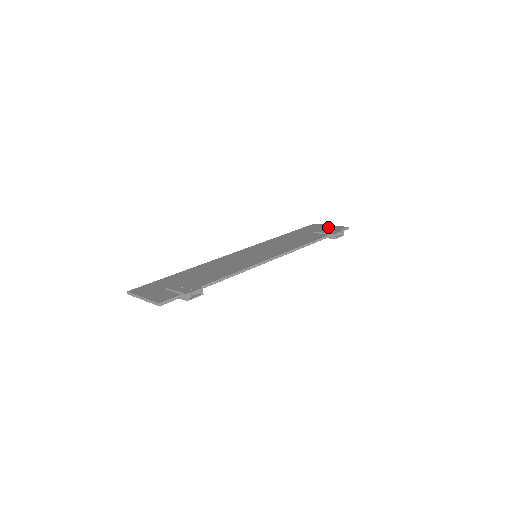
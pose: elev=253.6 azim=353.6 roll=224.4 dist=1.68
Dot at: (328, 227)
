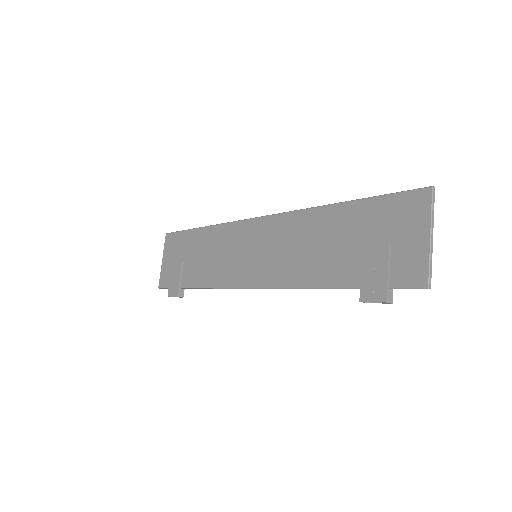
Dot at: (409, 245)
